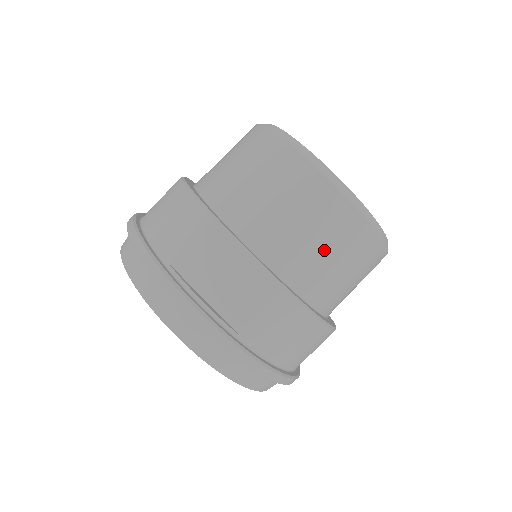
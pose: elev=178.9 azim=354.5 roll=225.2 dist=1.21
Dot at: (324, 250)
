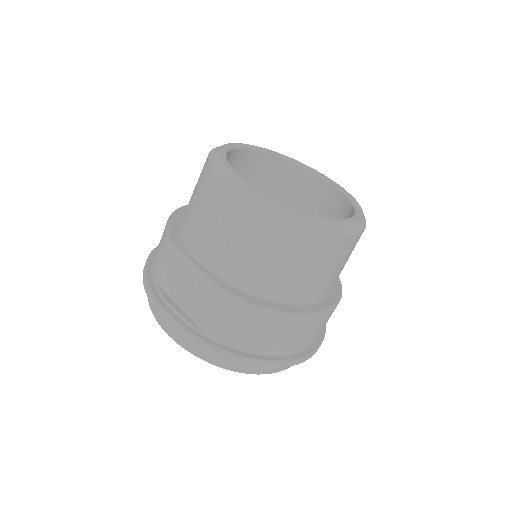
Dot at: (252, 251)
